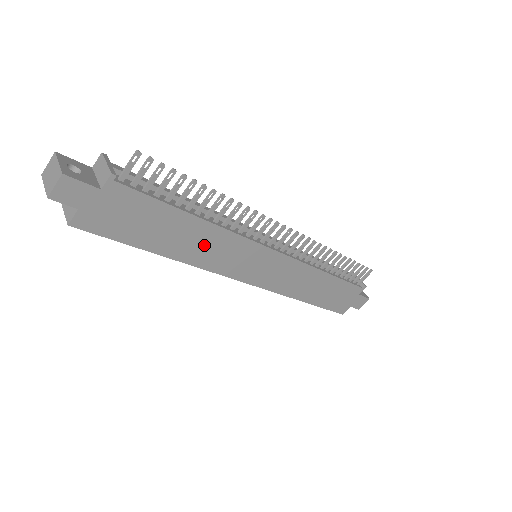
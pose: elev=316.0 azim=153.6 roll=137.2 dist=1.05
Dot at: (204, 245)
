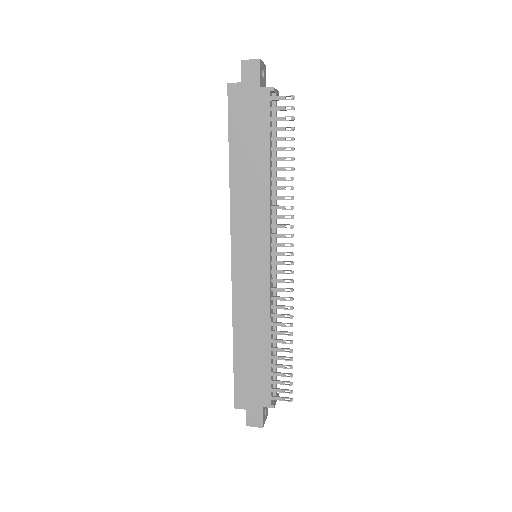
Dot at: (250, 191)
